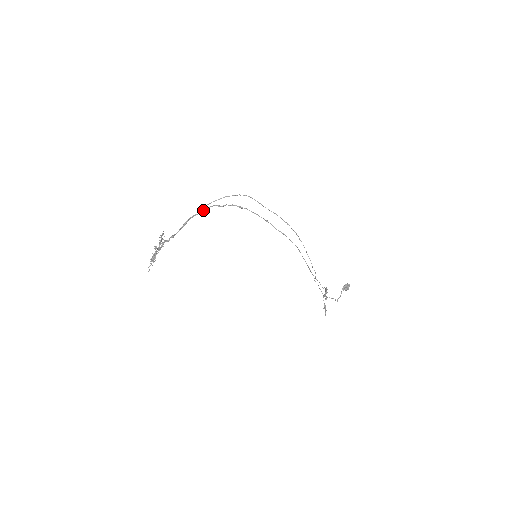
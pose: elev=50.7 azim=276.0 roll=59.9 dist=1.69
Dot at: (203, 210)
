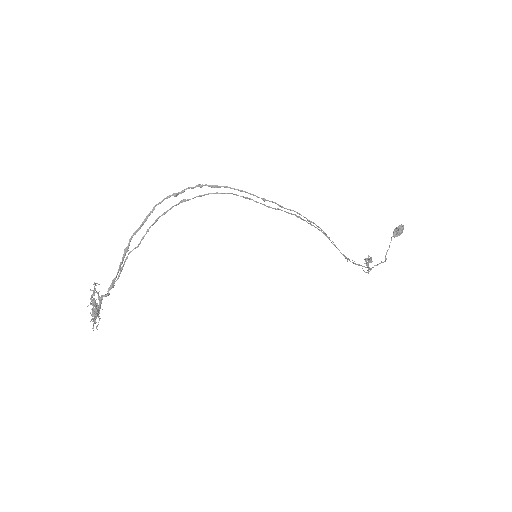
Dot at: (149, 214)
